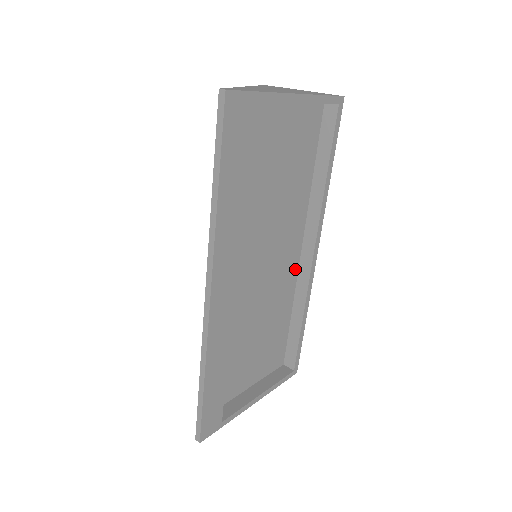
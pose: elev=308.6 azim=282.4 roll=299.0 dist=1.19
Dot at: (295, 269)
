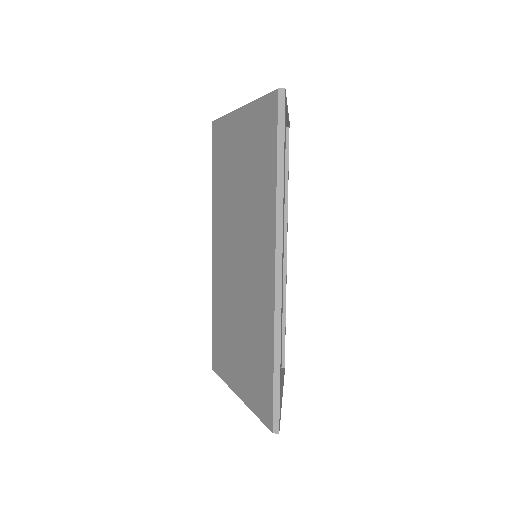
Dot at: occluded
